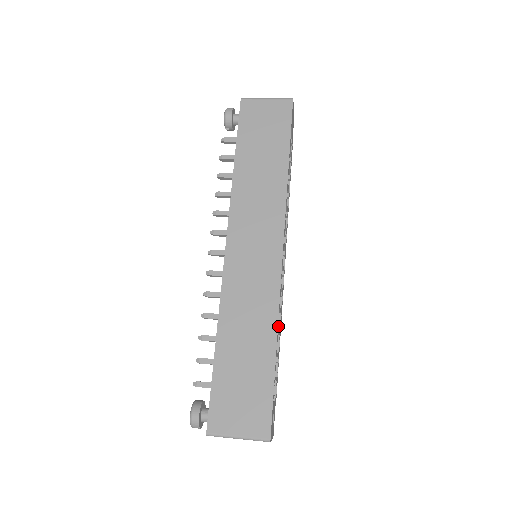
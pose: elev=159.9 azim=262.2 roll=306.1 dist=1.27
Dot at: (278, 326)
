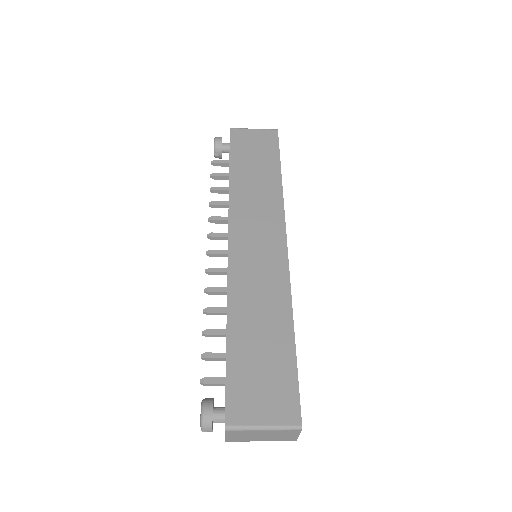
Dot at: occluded
